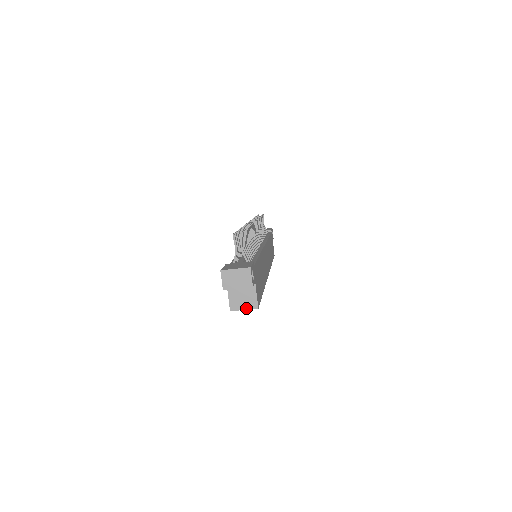
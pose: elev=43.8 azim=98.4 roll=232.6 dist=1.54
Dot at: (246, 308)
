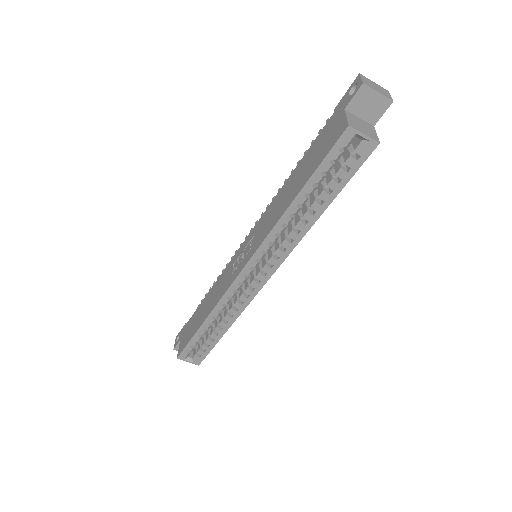
Dot at: (366, 134)
